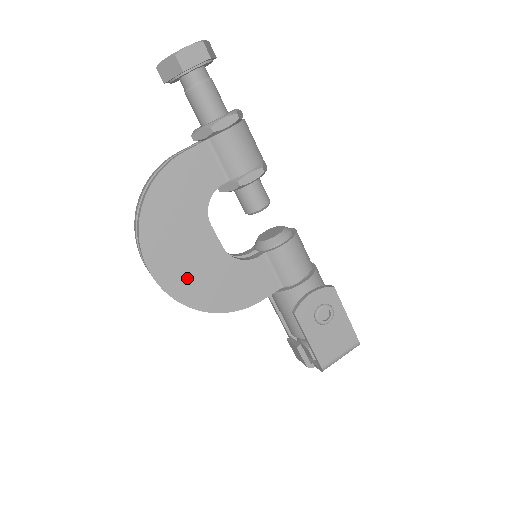
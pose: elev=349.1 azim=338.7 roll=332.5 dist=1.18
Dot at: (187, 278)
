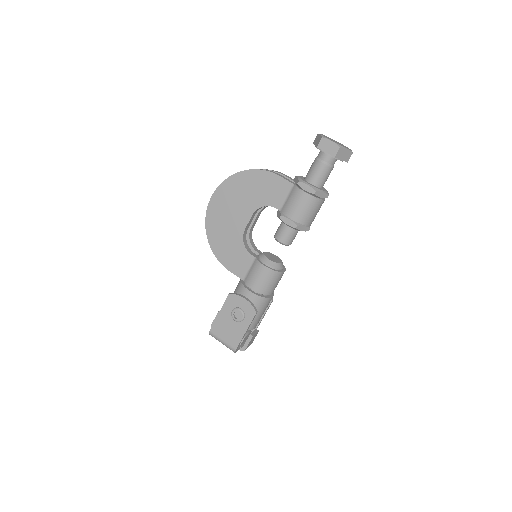
Dot at: (219, 219)
